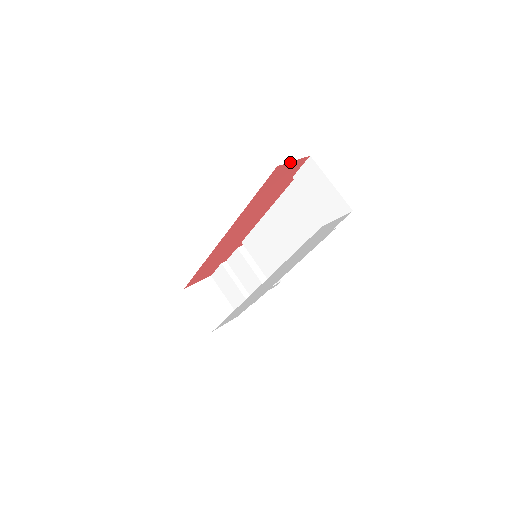
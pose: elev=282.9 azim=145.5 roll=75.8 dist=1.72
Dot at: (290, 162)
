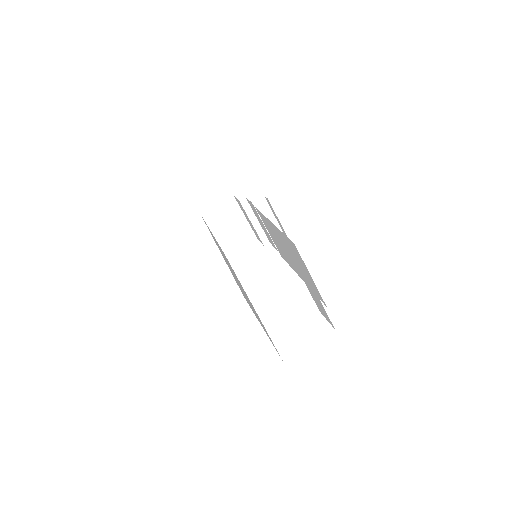
Dot at: occluded
